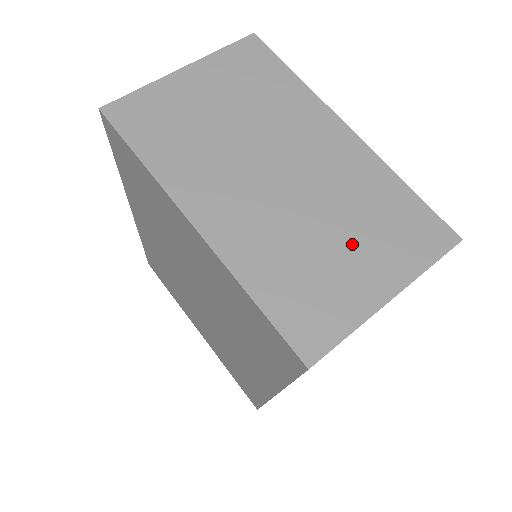
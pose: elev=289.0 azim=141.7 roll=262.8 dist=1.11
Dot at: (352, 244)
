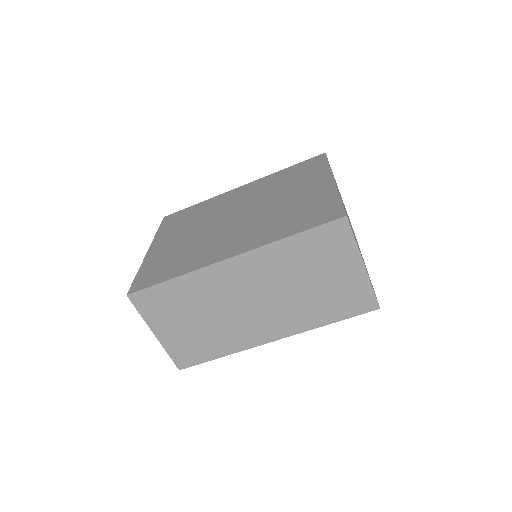
Dot at: occluded
